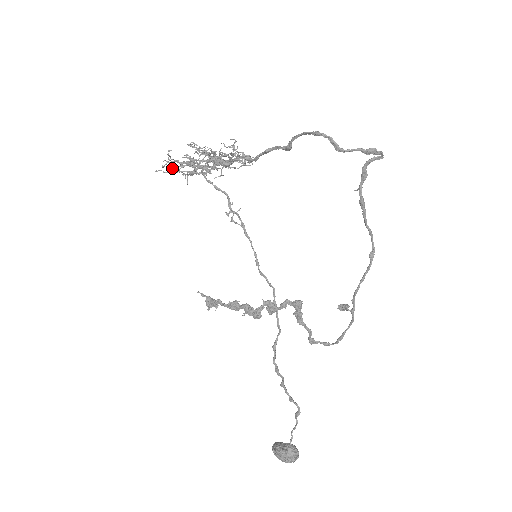
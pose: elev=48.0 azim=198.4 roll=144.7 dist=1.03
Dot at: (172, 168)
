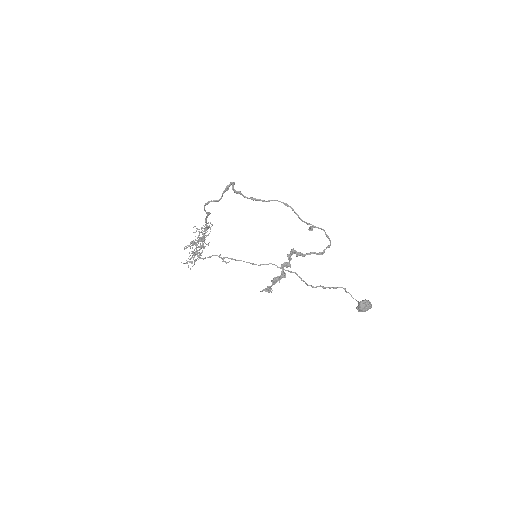
Dot at: (192, 263)
